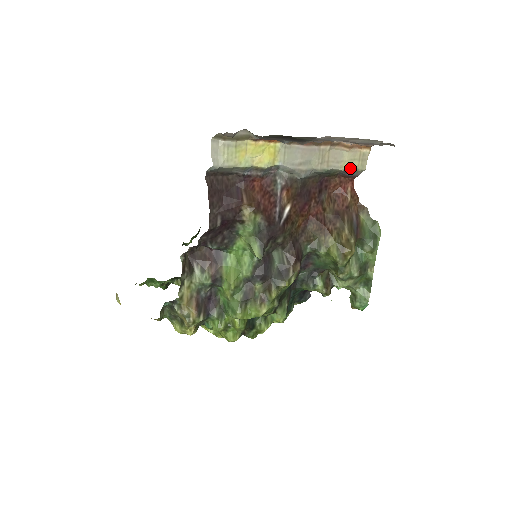
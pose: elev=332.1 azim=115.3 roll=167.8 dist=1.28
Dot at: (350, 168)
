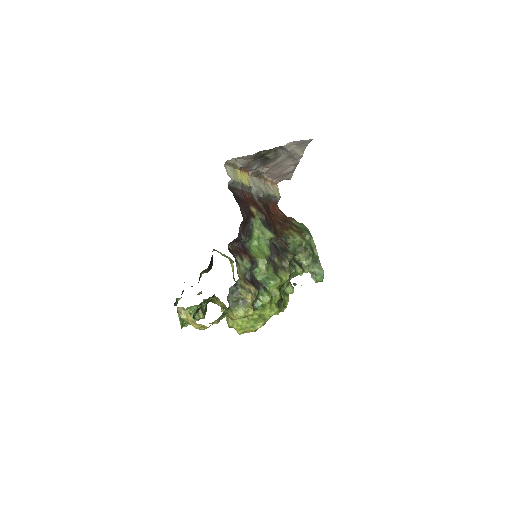
Dot at: (275, 195)
